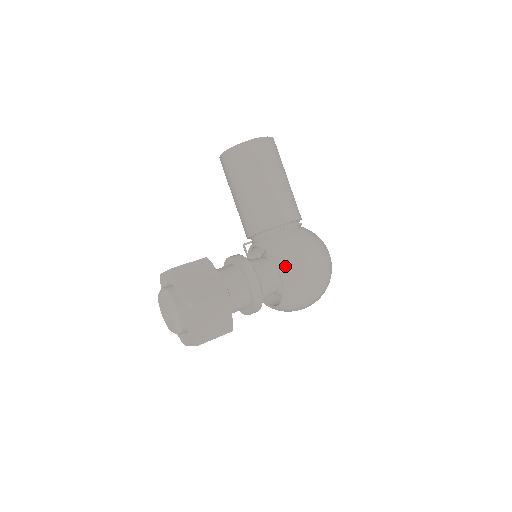
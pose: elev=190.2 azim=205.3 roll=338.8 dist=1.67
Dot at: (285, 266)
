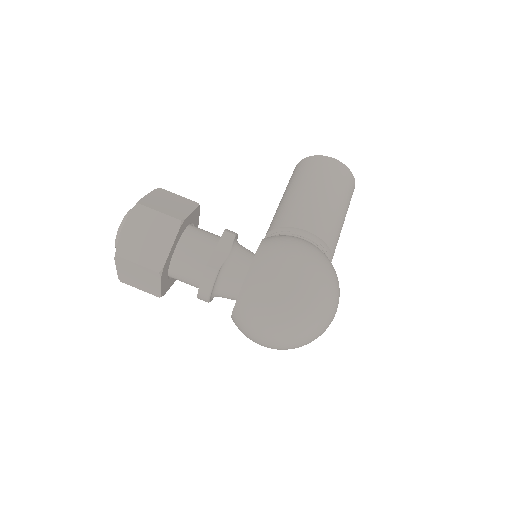
Dot at: (264, 252)
